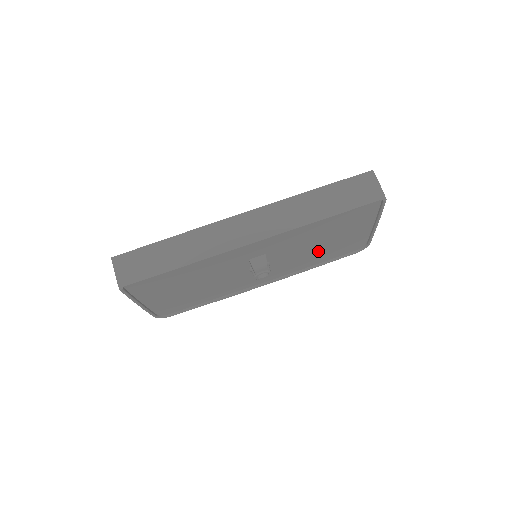
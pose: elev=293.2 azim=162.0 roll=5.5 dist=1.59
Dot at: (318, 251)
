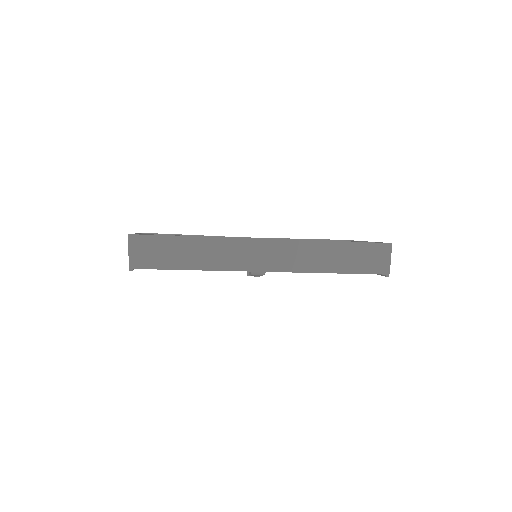
Dot at: occluded
